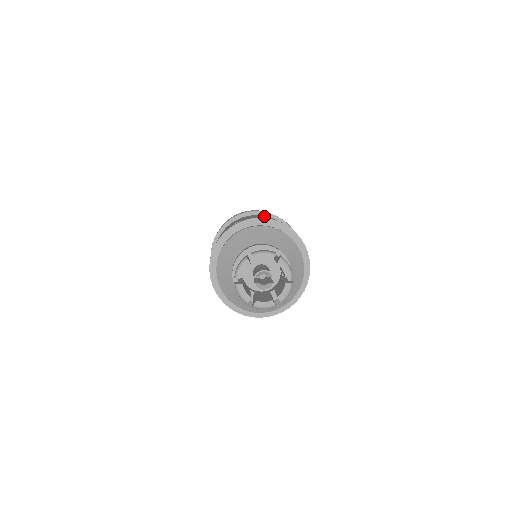
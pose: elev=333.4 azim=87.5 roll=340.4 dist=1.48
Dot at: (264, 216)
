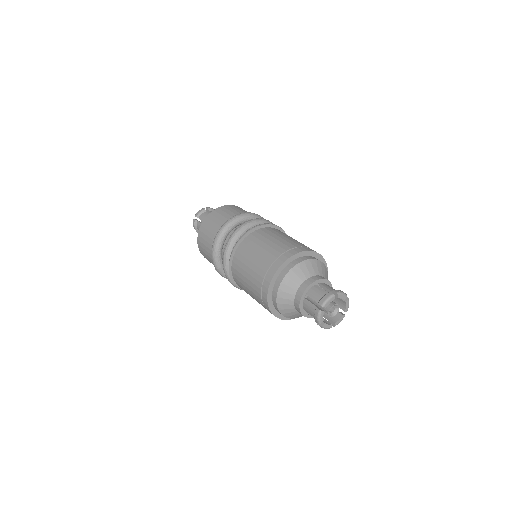
Dot at: (263, 242)
